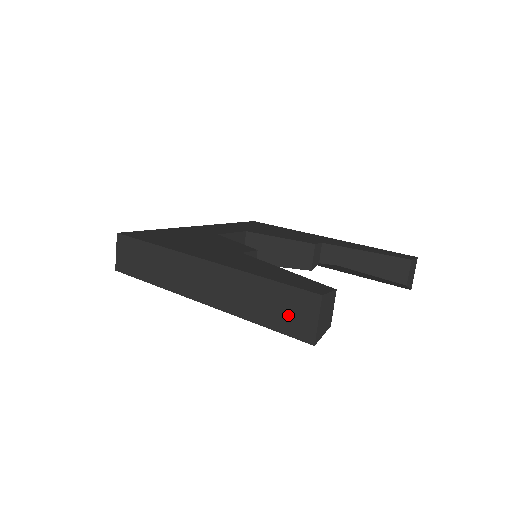
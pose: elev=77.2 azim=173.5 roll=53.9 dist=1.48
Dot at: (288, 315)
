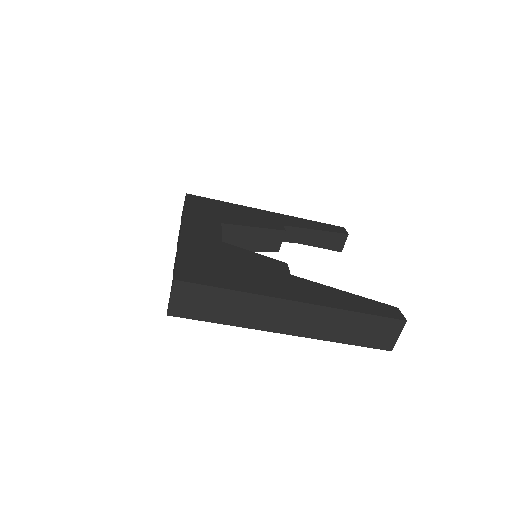
Dot at: (375, 335)
